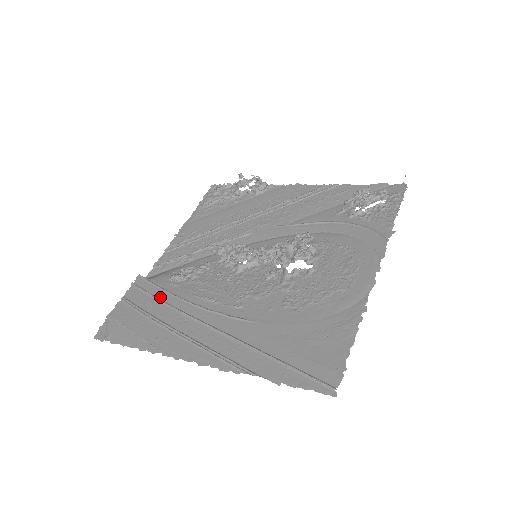
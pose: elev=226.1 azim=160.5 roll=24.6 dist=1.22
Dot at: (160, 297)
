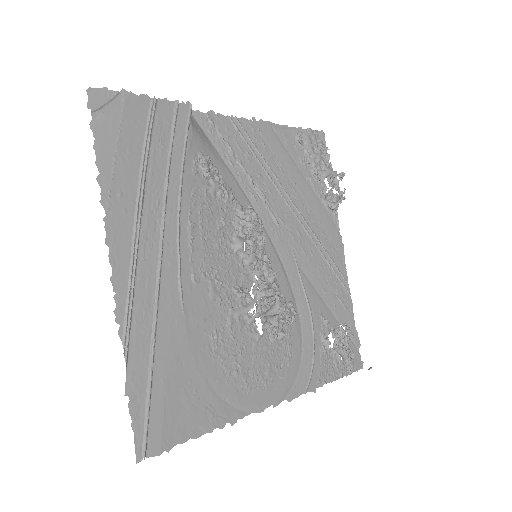
Dot at: (173, 160)
